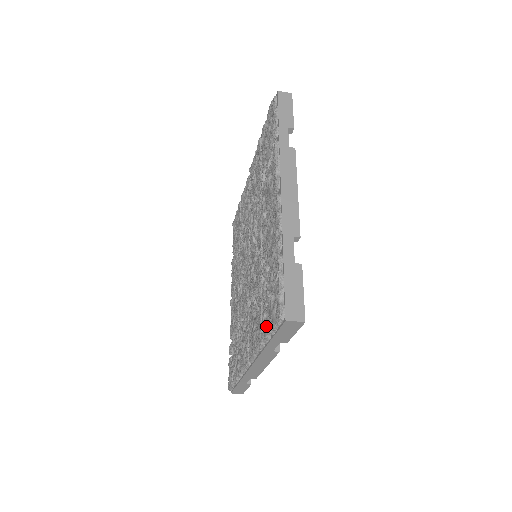
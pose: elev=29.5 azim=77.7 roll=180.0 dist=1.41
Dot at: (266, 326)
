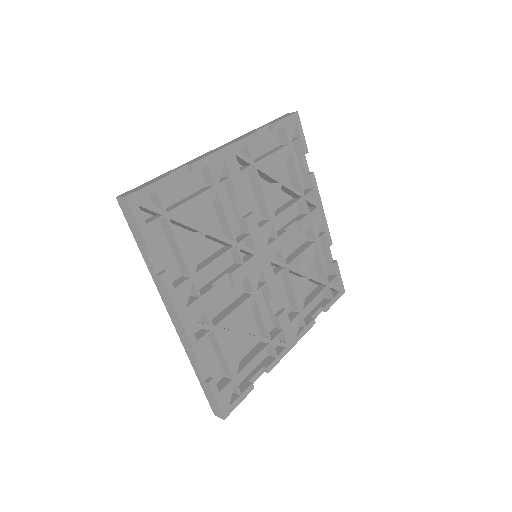
Dot at: occluded
